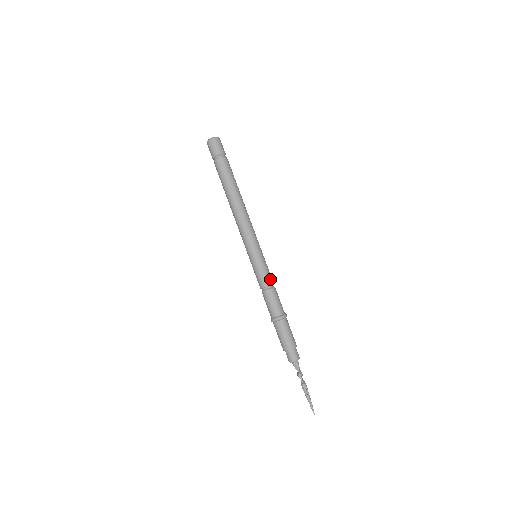
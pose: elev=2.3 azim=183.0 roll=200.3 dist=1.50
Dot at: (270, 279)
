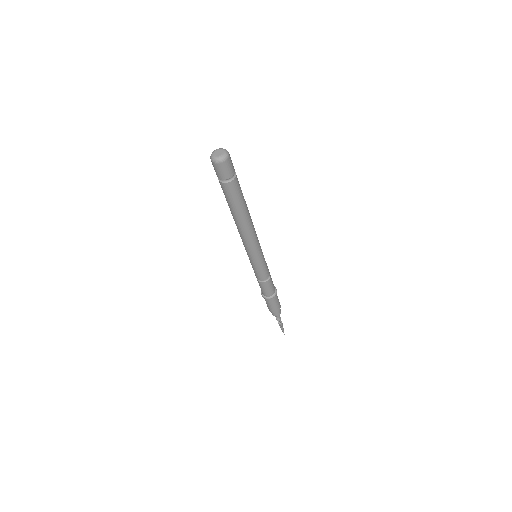
Dot at: (268, 271)
